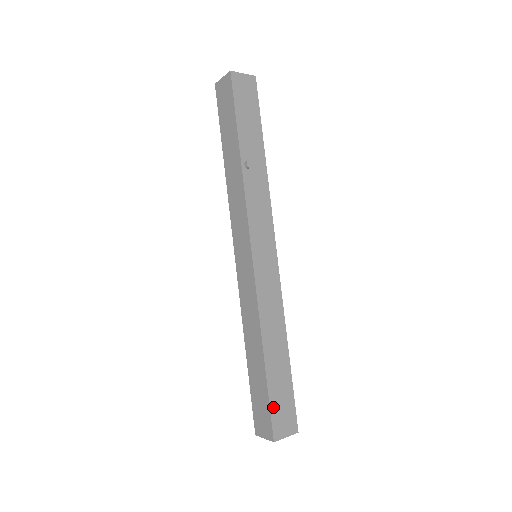
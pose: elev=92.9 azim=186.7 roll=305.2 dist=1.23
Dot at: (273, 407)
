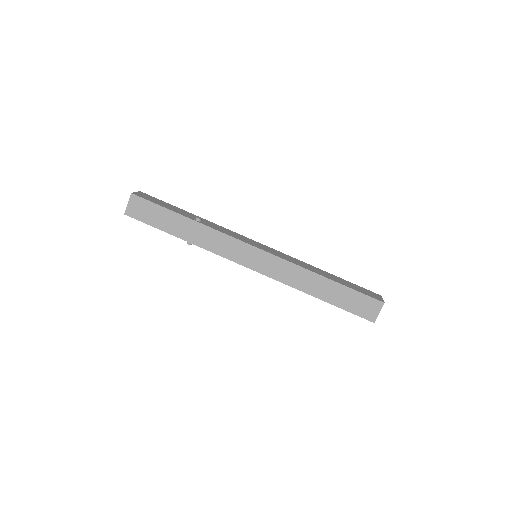
Dot at: (362, 292)
